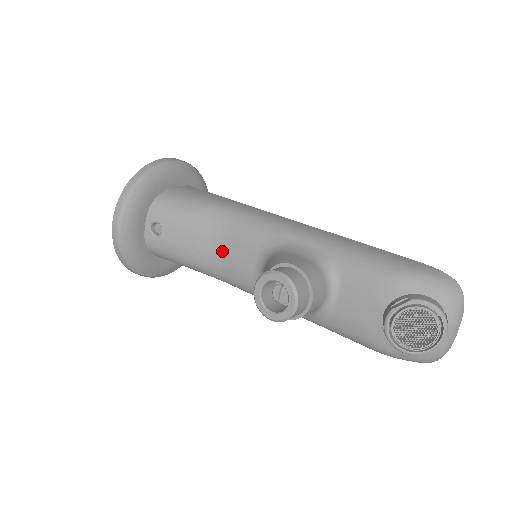
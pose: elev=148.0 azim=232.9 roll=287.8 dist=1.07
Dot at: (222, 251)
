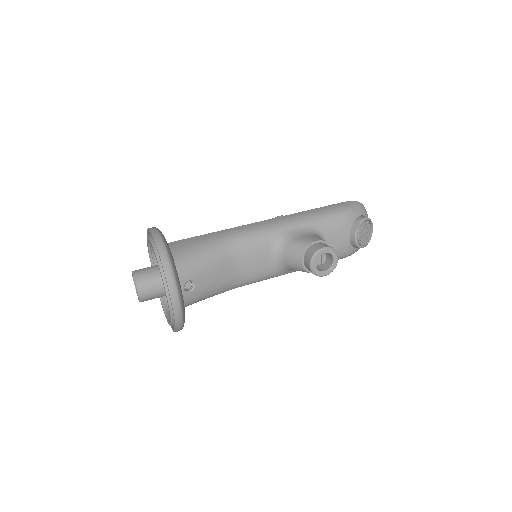
Dot at: (241, 267)
